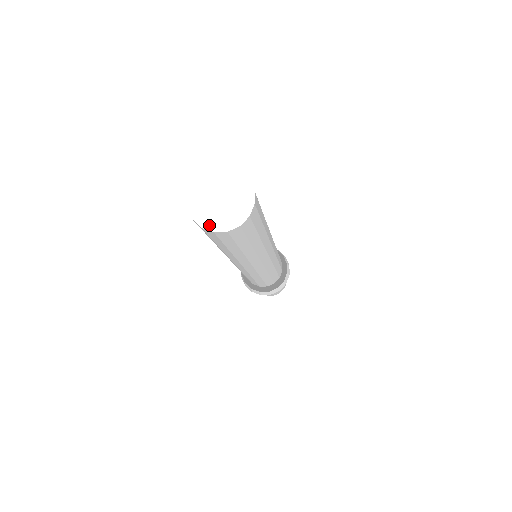
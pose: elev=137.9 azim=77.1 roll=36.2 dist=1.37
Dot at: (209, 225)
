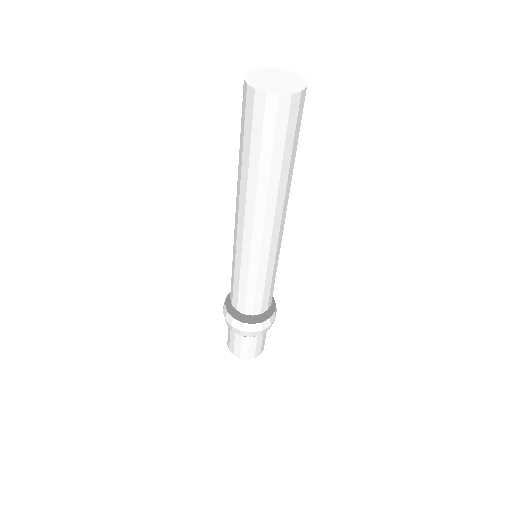
Dot at: (262, 89)
